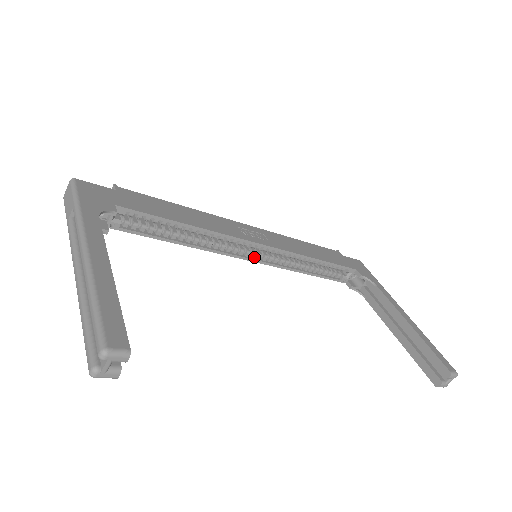
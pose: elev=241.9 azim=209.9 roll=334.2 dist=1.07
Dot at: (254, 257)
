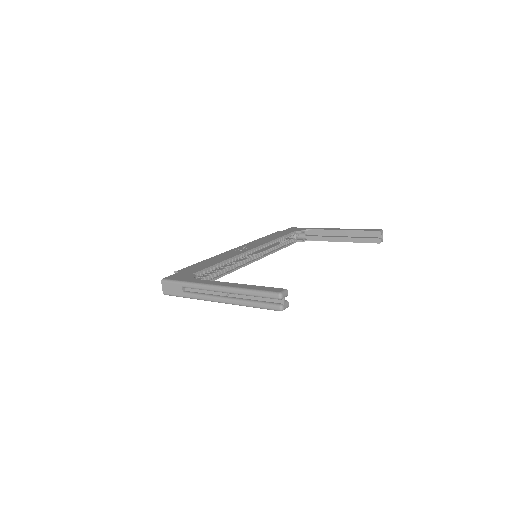
Dot at: (254, 259)
